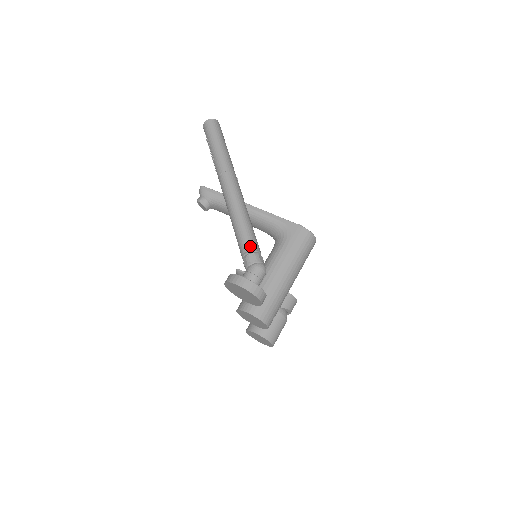
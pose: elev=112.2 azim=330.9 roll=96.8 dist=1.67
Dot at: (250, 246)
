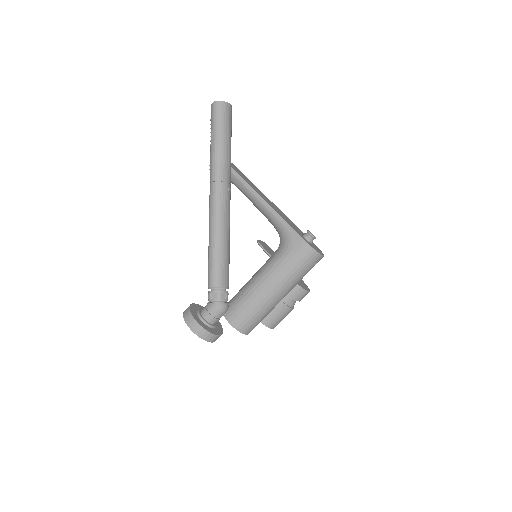
Dot at: (214, 282)
